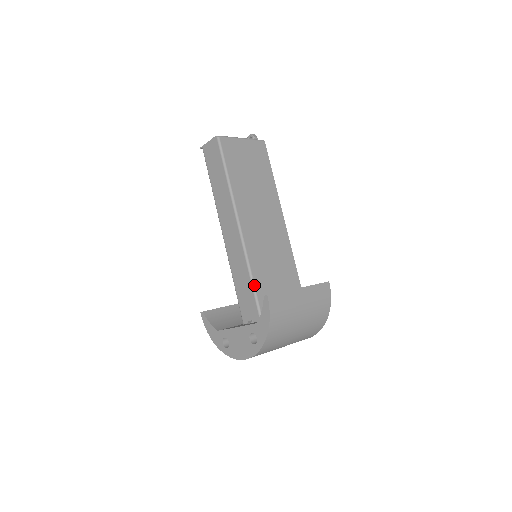
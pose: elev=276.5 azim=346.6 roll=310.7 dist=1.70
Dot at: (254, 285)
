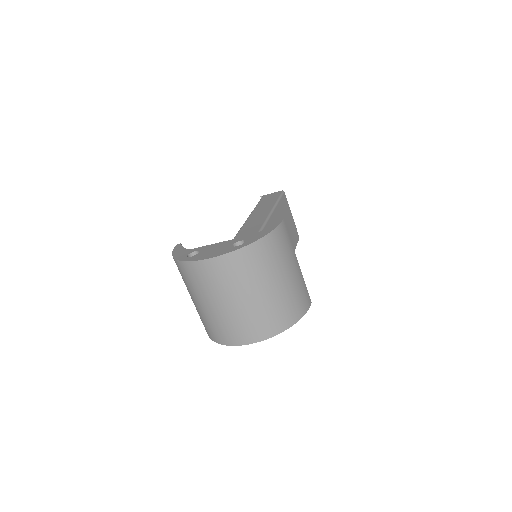
Dot at: occluded
